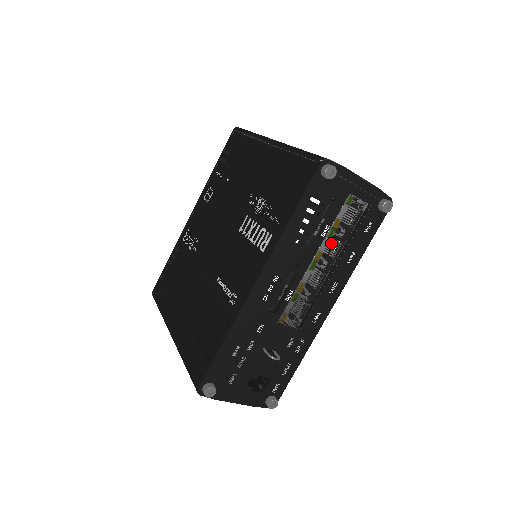
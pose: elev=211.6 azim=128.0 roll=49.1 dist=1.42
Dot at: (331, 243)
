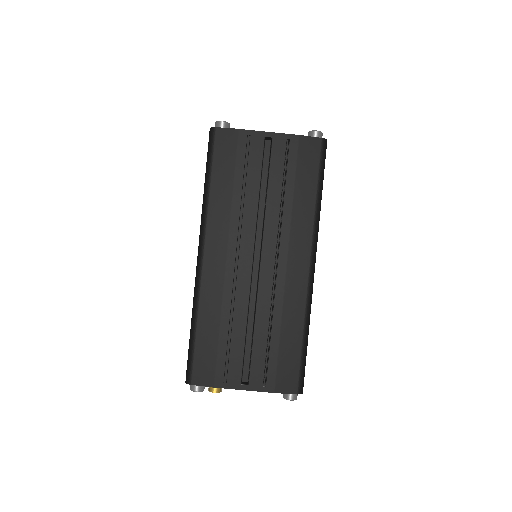
Dot at: occluded
